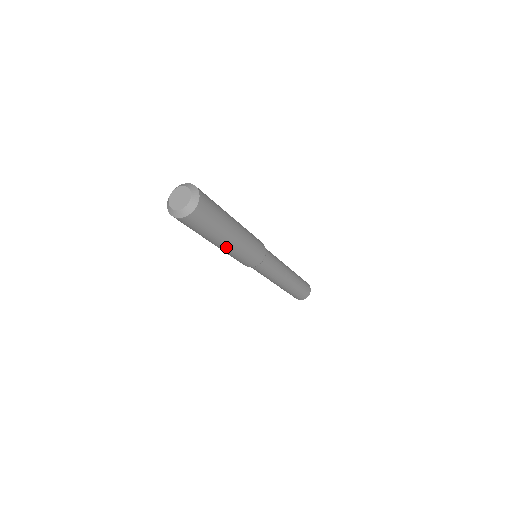
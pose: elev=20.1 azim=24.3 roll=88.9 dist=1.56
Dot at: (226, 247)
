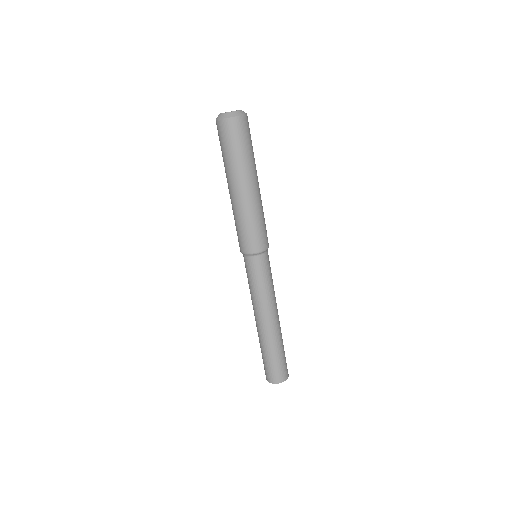
Dot at: (237, 194)
